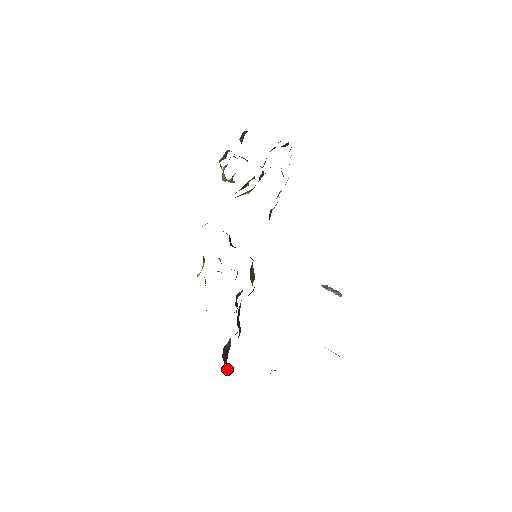
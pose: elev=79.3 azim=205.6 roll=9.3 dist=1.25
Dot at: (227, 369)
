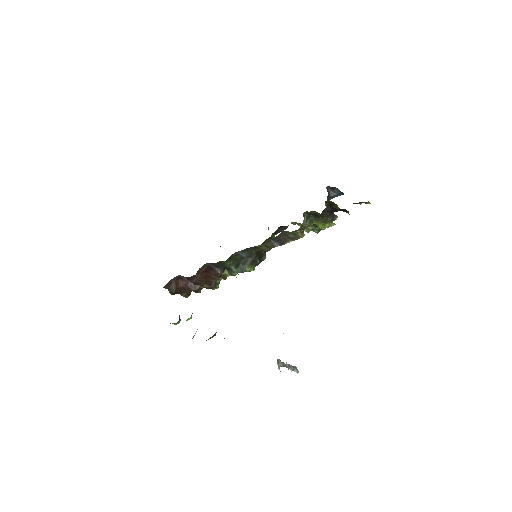
Dot at: (171, 286)
